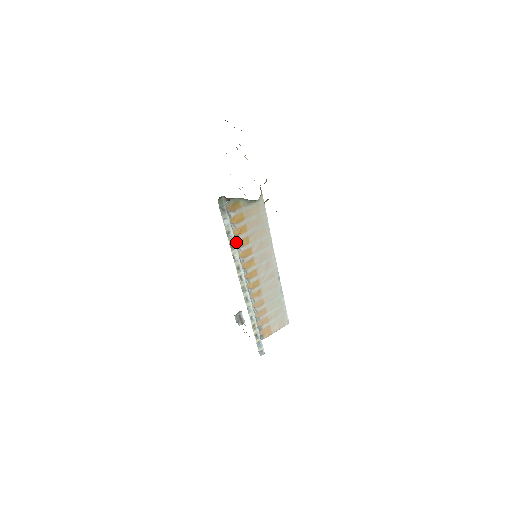
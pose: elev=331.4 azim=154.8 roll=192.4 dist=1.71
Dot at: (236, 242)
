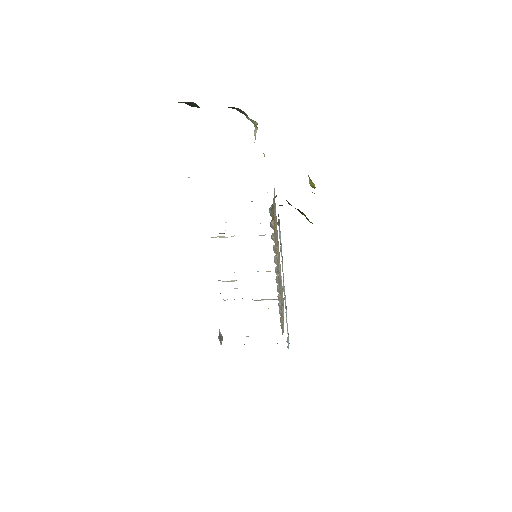
Dot at: (275, 253)
